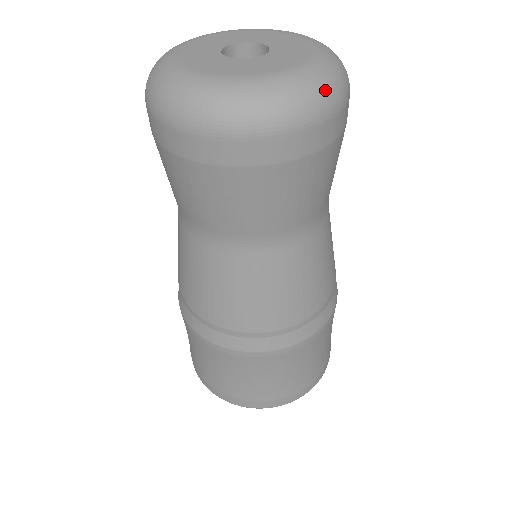
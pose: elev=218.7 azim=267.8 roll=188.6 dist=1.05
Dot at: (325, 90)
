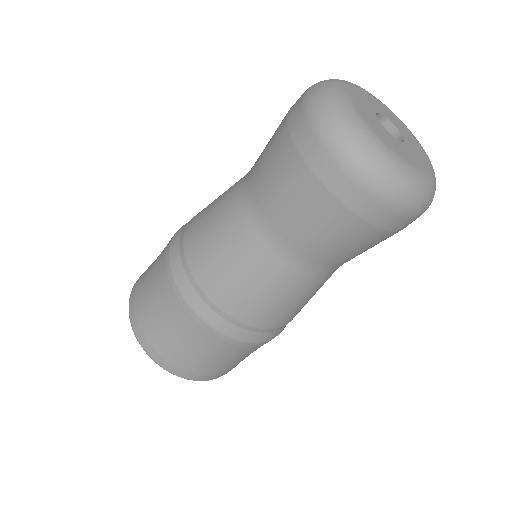
Dot at: (407, 191)
